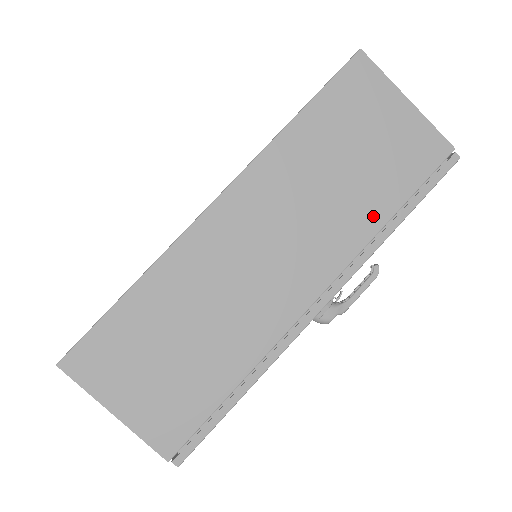
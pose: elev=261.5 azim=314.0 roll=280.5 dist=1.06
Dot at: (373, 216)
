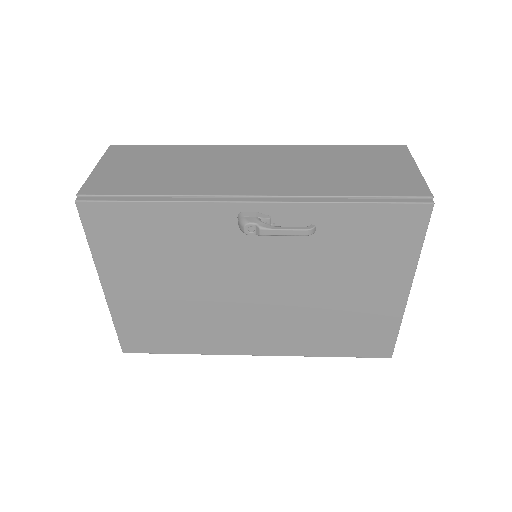
Dot at: (336, 189)
